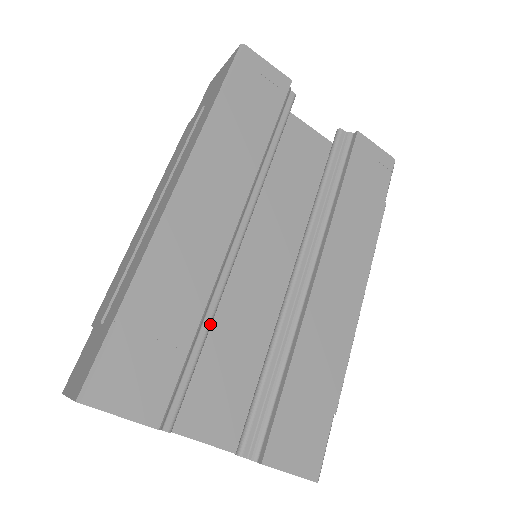
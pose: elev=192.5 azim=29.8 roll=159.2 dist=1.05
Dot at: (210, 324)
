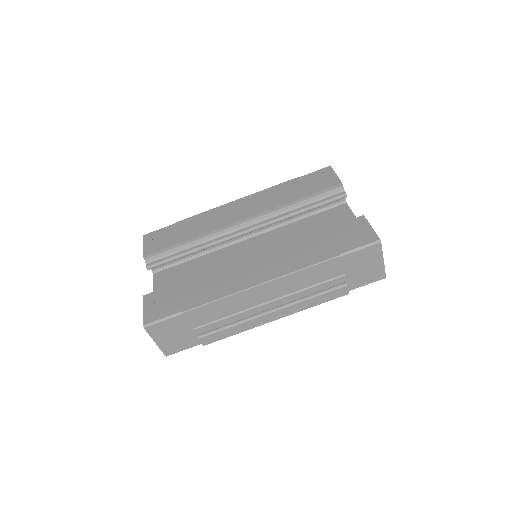
Dot at: (196, 249)
